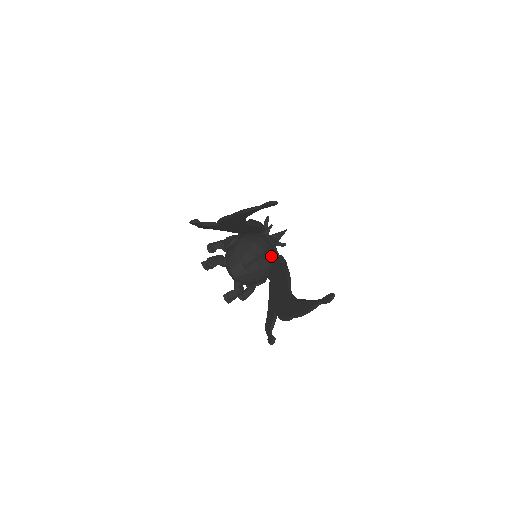
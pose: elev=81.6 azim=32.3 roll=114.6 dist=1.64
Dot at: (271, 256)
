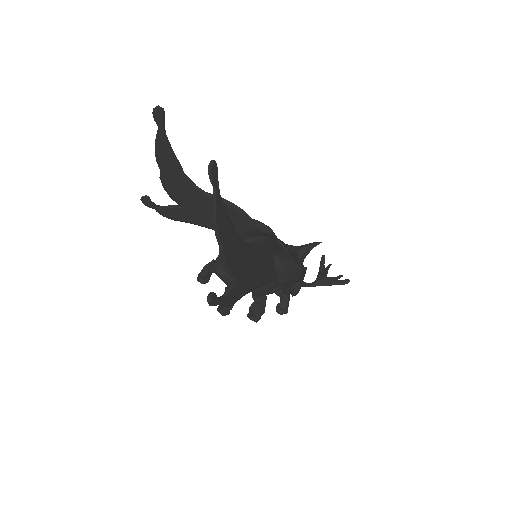
Dot at: occluded
